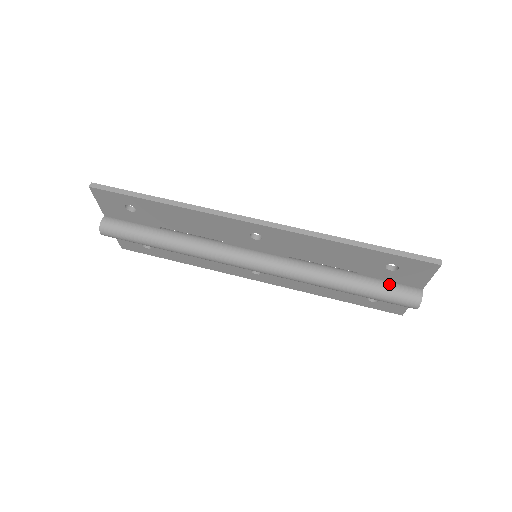
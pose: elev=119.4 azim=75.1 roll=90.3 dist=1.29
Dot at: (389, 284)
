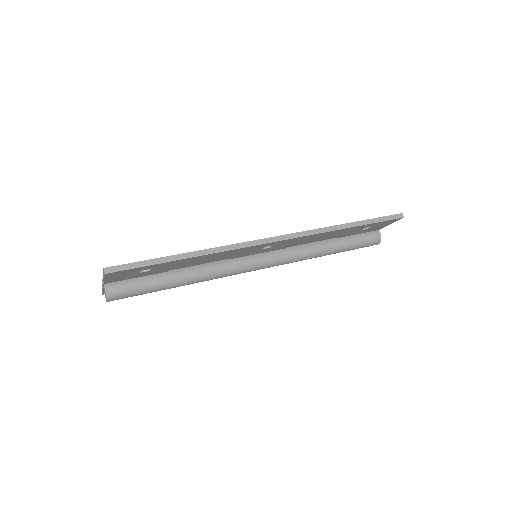
Dot at: (359, 236)
